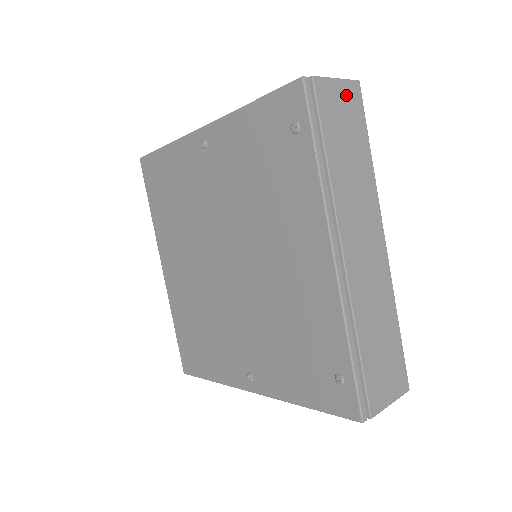
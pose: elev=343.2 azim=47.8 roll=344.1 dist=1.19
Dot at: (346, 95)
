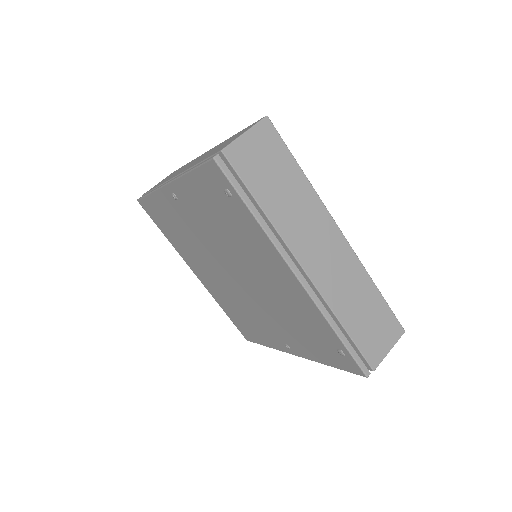
Dot at: (259, 140)
